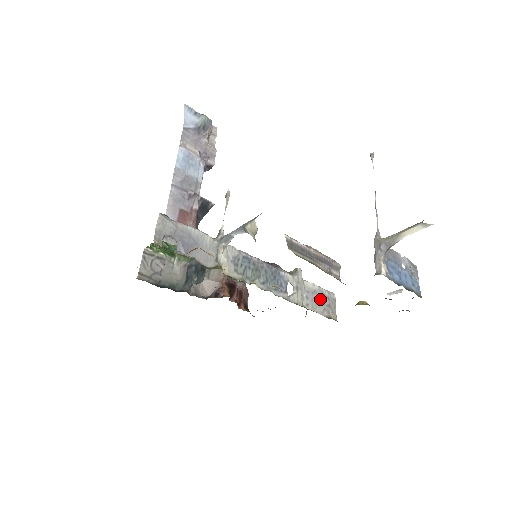
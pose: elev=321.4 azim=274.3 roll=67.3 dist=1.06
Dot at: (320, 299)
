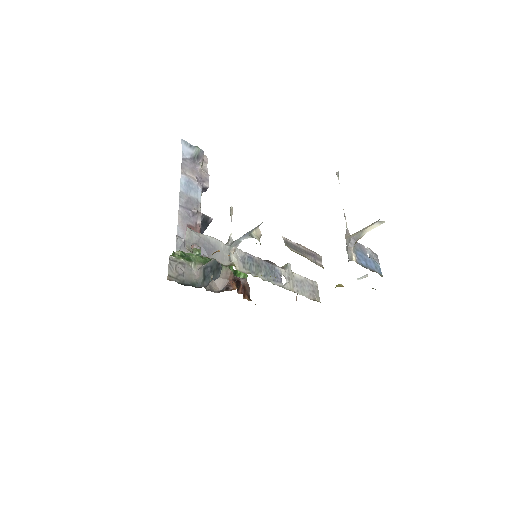
Dot at: (306, 286)
